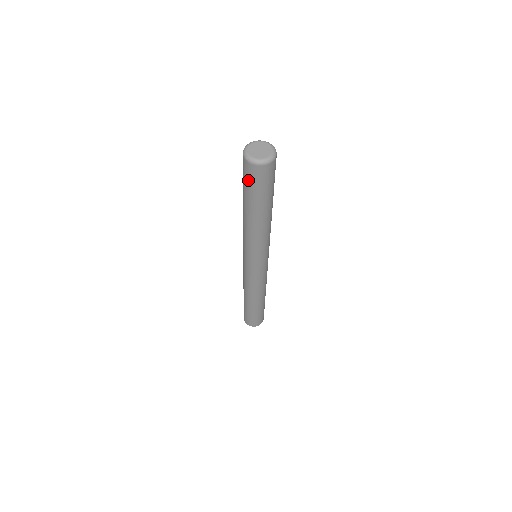
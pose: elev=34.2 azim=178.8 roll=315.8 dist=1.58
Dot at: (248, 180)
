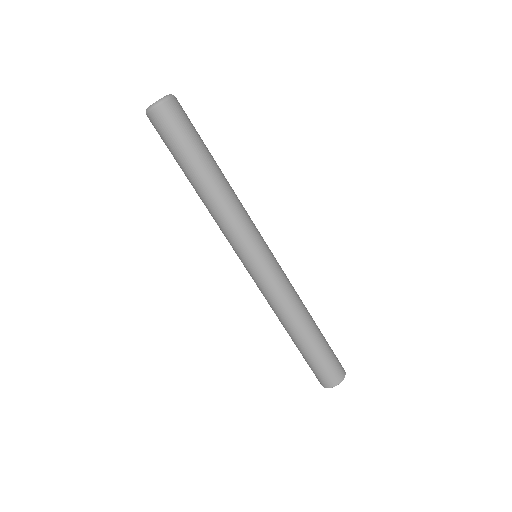
Dot at: (162, 137)
